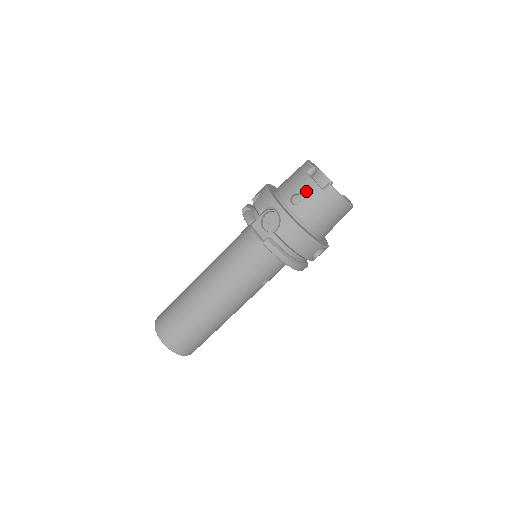
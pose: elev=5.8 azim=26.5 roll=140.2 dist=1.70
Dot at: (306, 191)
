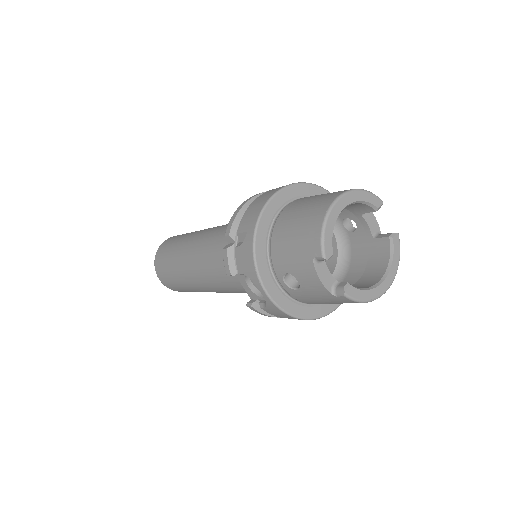
Dot at: (307, 284)
